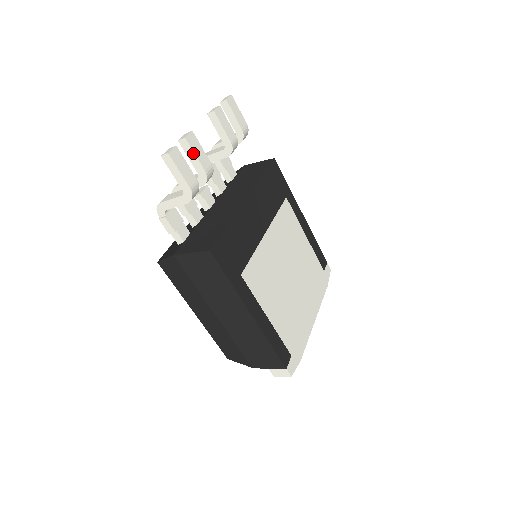
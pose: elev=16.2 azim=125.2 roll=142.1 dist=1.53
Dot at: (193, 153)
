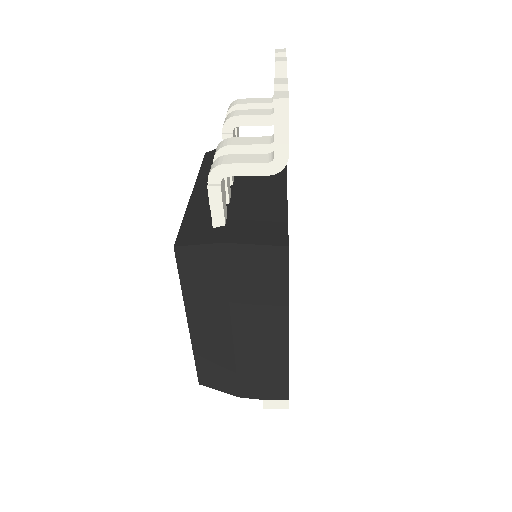
Dot at: occluded
